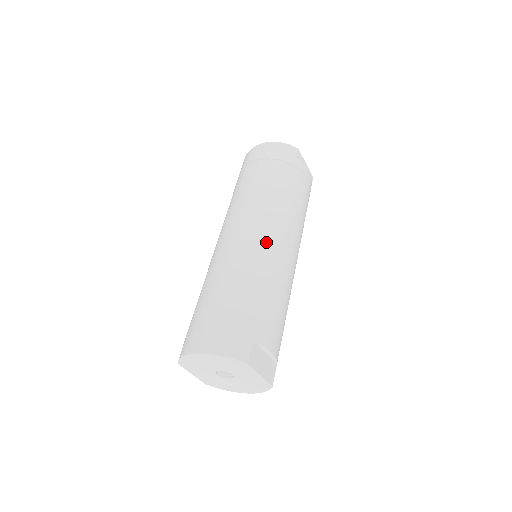
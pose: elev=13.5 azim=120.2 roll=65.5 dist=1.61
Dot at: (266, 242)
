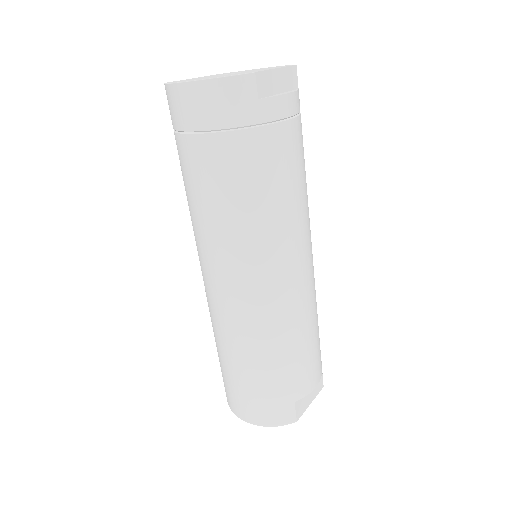
Dot at: (267, 294)
